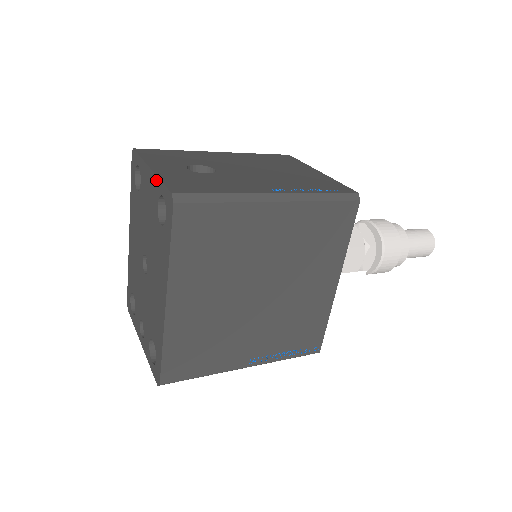
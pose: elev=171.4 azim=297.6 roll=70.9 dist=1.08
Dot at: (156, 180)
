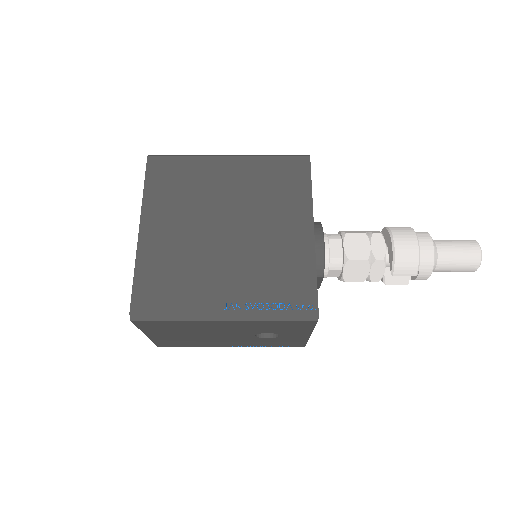
Dot at: occluded
